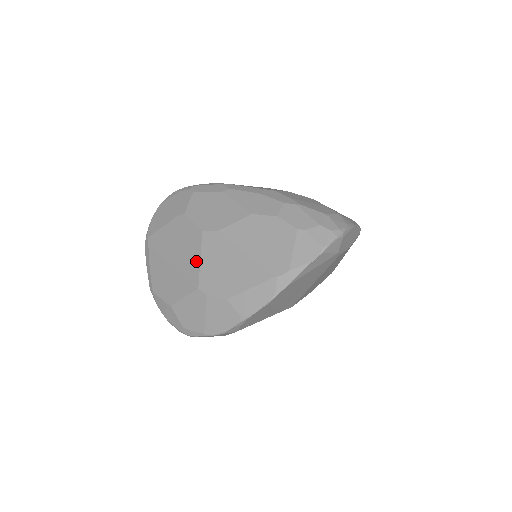
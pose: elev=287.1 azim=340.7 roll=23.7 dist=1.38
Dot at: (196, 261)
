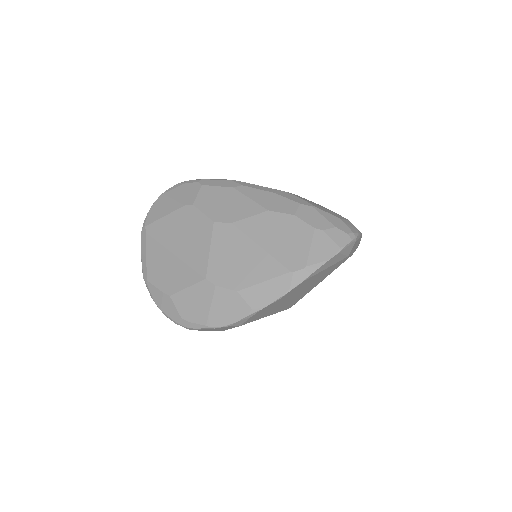
Dot at: (205, 251)
